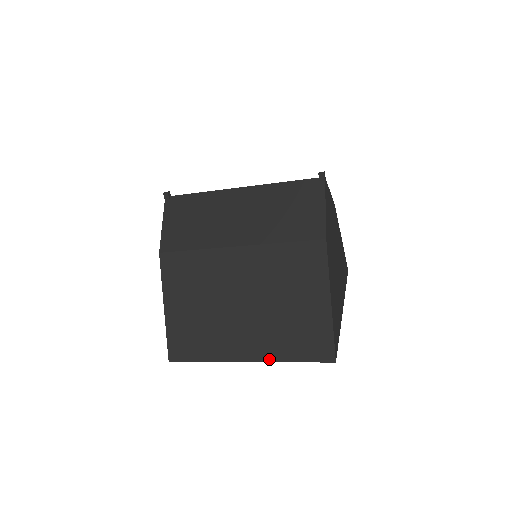
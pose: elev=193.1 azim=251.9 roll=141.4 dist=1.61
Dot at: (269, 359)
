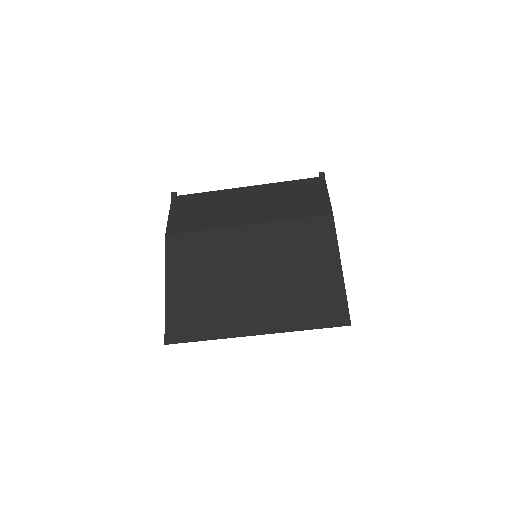
Dot at: (280, 329)
